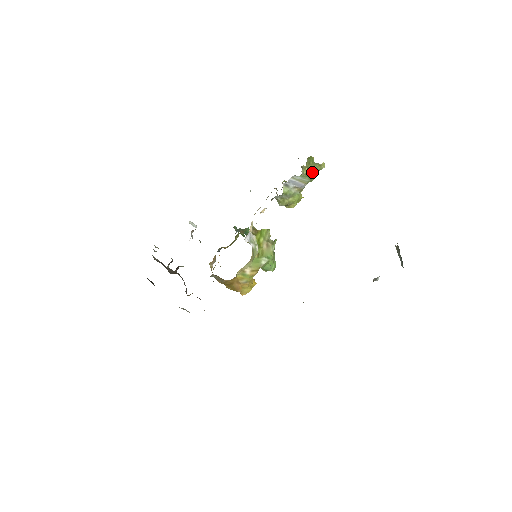
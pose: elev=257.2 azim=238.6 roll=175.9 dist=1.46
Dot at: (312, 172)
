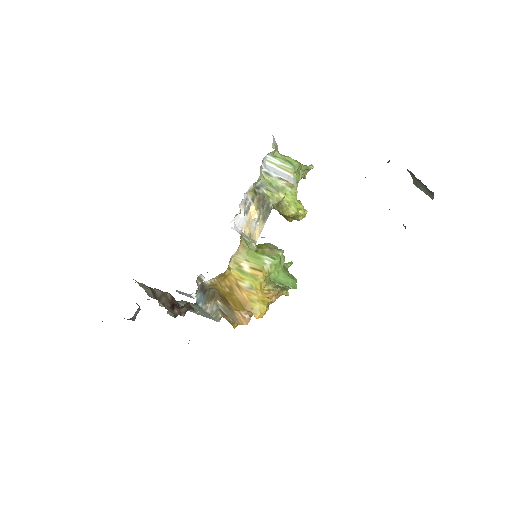
Dot at: (292, 159)
